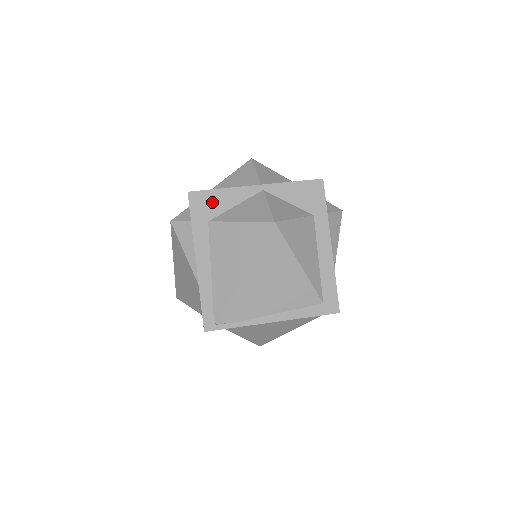
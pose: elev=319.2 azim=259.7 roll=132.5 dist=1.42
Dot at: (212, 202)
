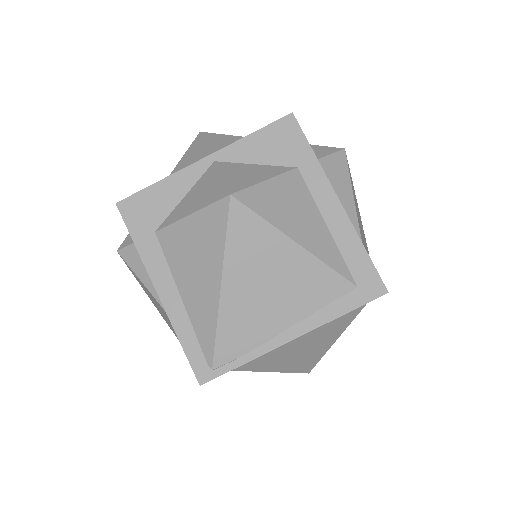
Dot at: (151, 204)
